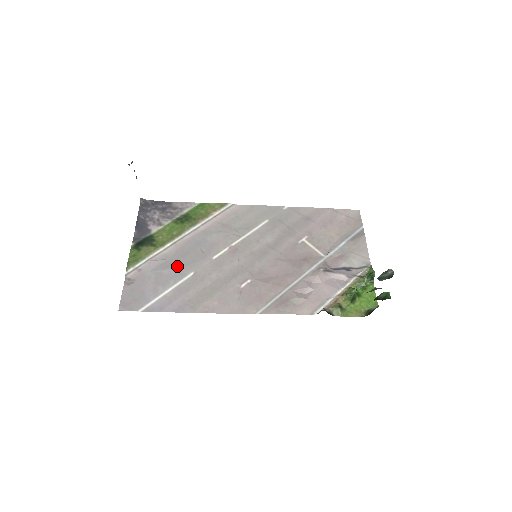
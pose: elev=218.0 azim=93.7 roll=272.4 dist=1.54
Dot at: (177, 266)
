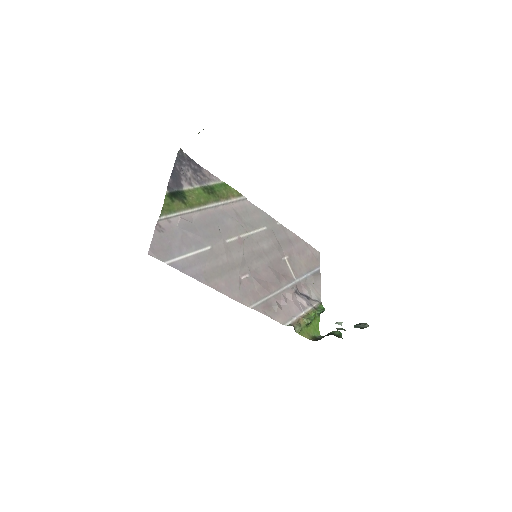
Dot at: (200, 234)
